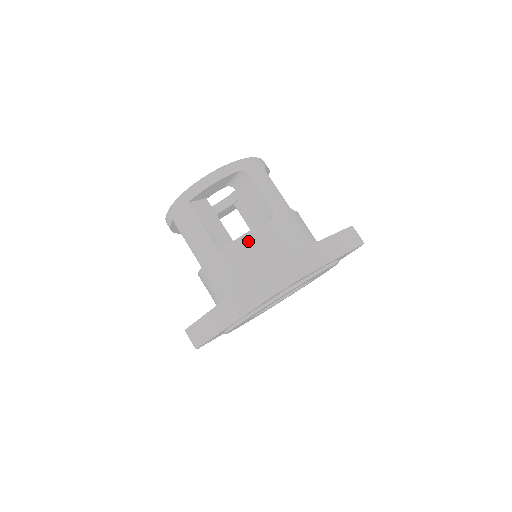
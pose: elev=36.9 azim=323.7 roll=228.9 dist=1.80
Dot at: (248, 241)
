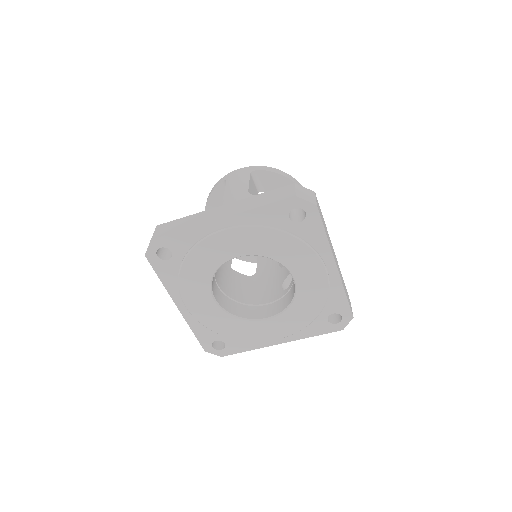
Dot at: occluded
